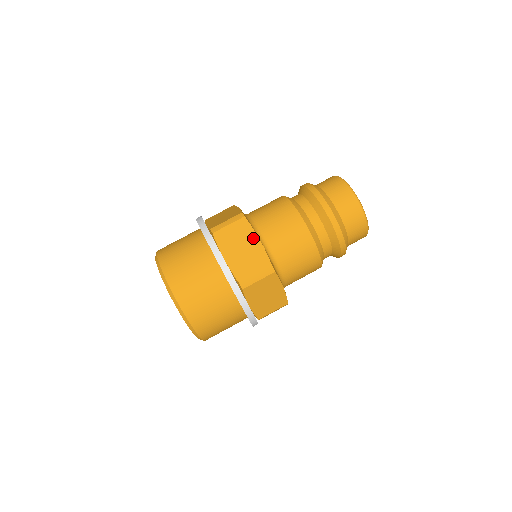
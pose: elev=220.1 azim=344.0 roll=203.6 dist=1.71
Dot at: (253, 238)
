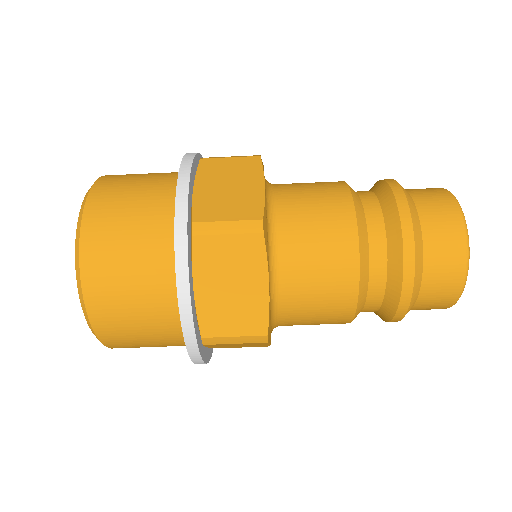
Dot at: (259, 277)
